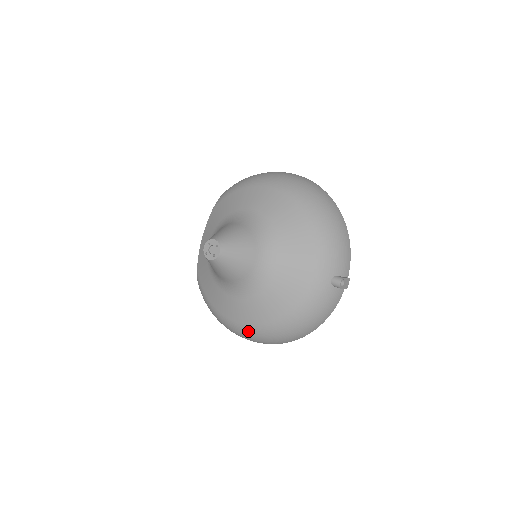
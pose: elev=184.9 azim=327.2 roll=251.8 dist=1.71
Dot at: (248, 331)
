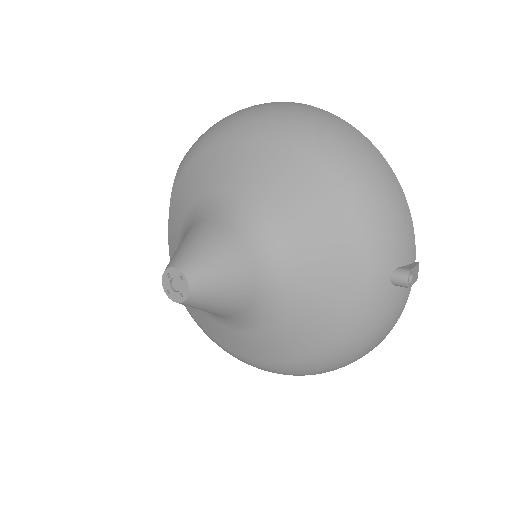
Dot at: (273, 369)
